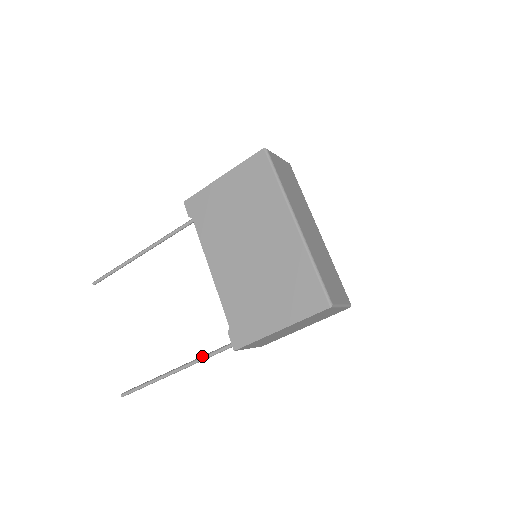
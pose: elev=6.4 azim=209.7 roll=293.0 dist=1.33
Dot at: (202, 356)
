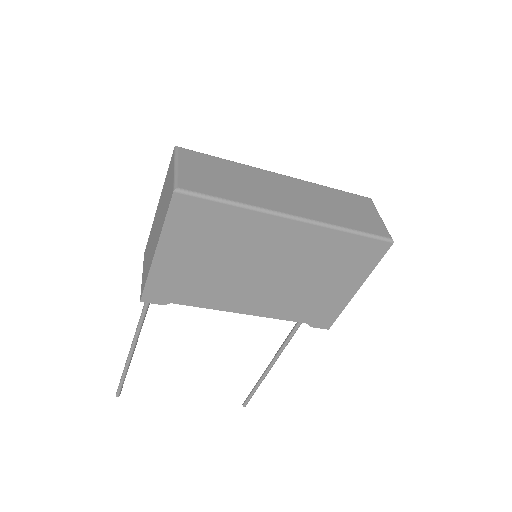
Dot at: (286, 342)
